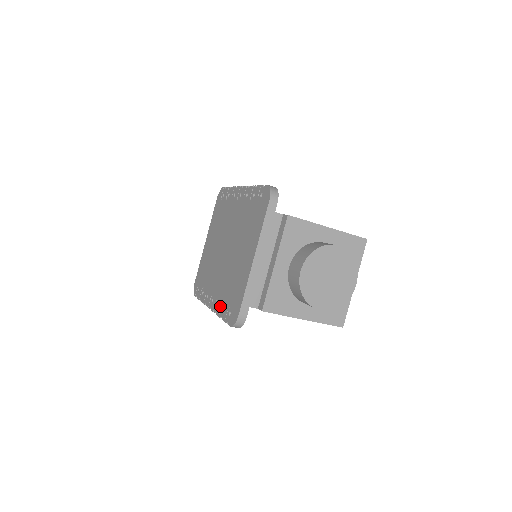
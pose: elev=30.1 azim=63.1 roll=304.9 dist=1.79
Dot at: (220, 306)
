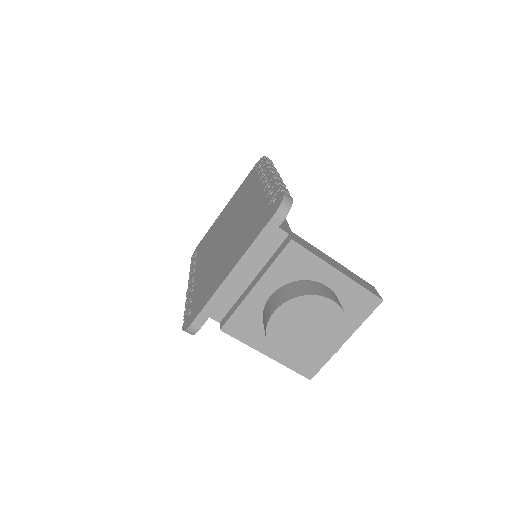
Dot at: (191, 295)
